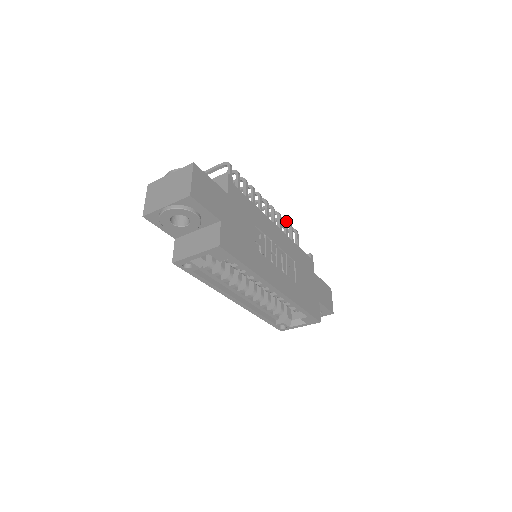
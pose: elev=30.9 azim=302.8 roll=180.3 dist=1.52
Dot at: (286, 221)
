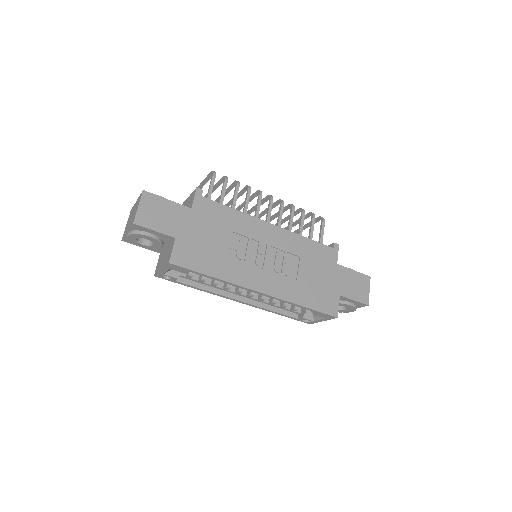
Dot at: (303, 212)
